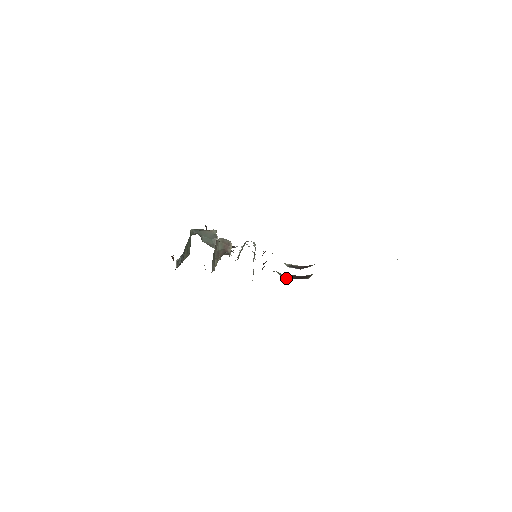
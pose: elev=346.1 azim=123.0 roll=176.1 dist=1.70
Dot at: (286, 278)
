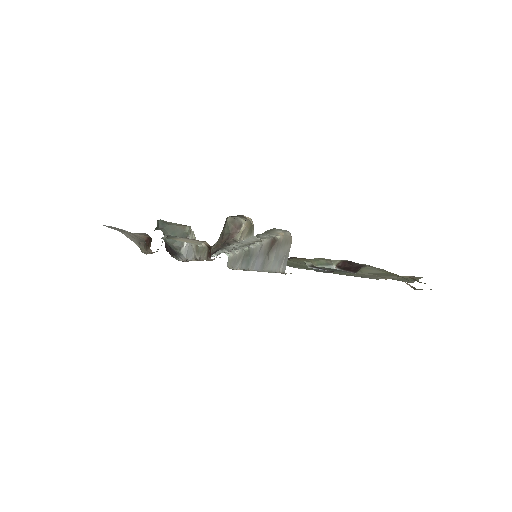
Dot at: (334, 267)
